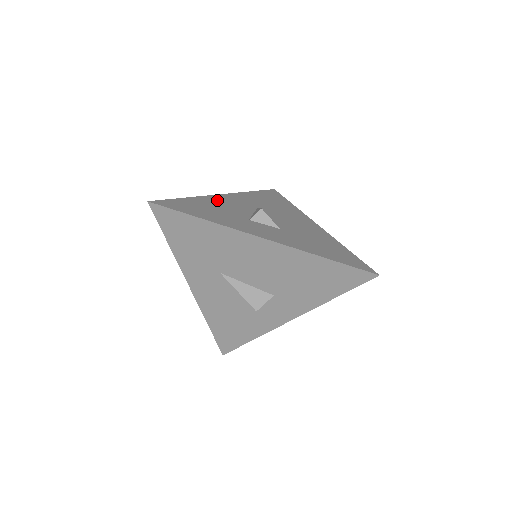
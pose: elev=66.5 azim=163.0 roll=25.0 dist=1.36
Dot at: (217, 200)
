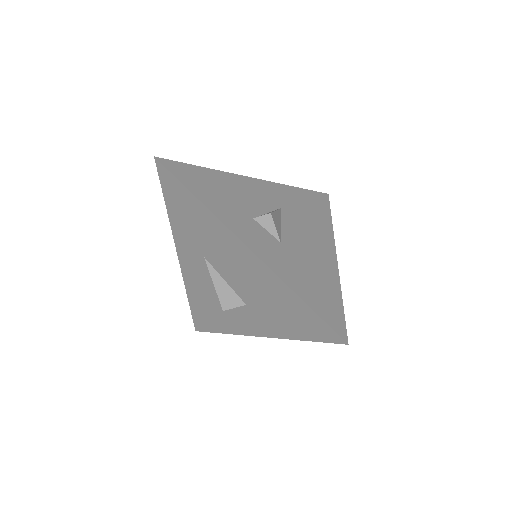
Dot at: (240, 183)
